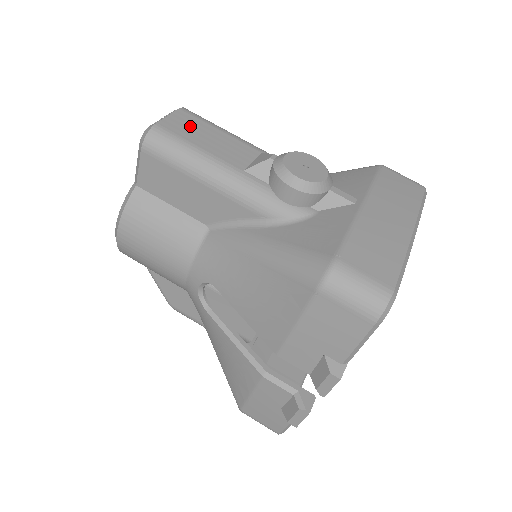
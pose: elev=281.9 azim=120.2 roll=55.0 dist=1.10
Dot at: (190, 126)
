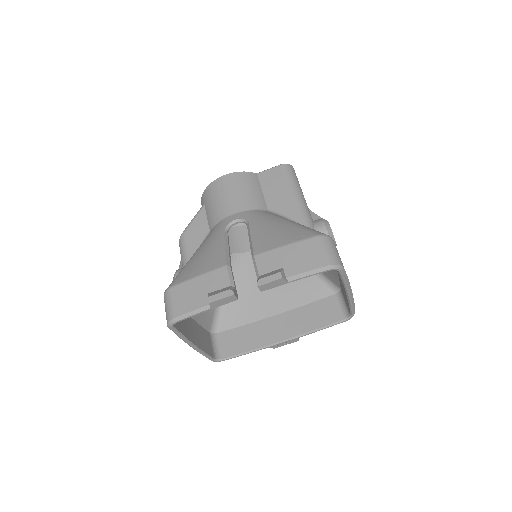
Dot at: occluded
